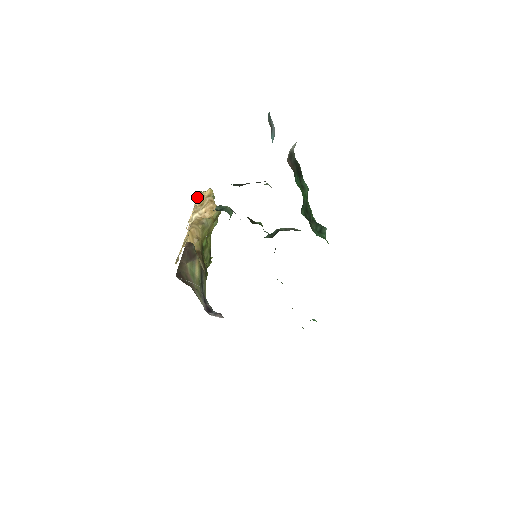
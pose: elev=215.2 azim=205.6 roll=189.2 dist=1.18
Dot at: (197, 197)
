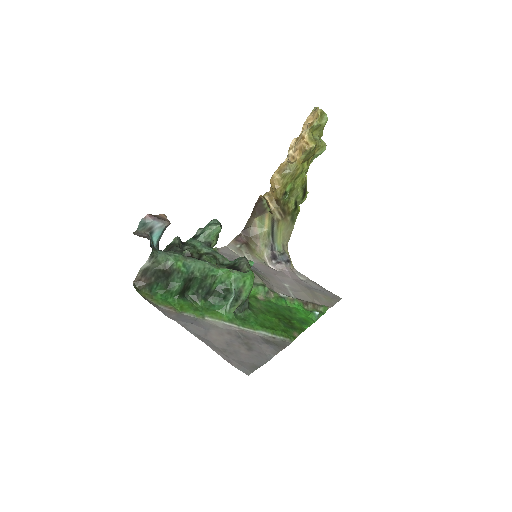
Dot at: (305, 121)
